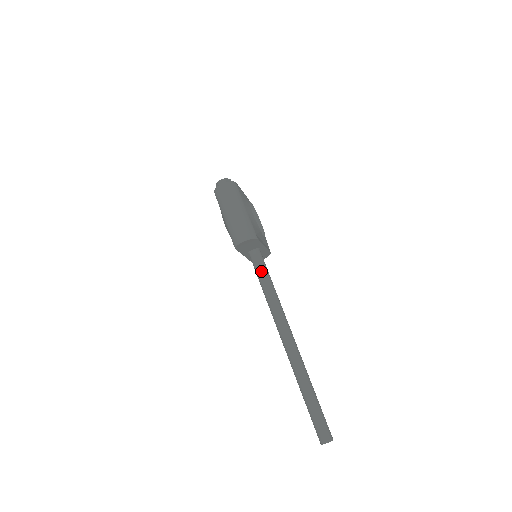
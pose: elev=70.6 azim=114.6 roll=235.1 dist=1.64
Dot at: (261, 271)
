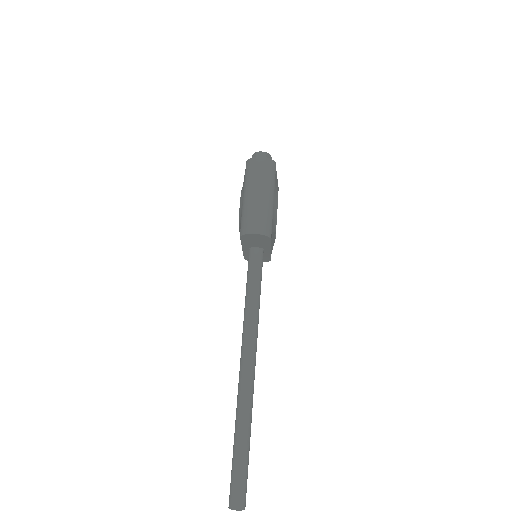
Dot at: (254, 276)
